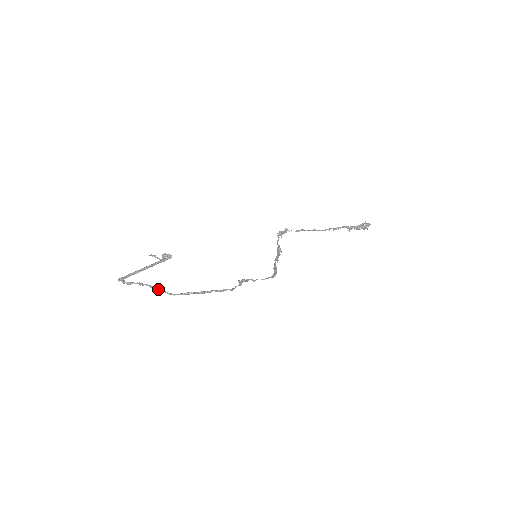
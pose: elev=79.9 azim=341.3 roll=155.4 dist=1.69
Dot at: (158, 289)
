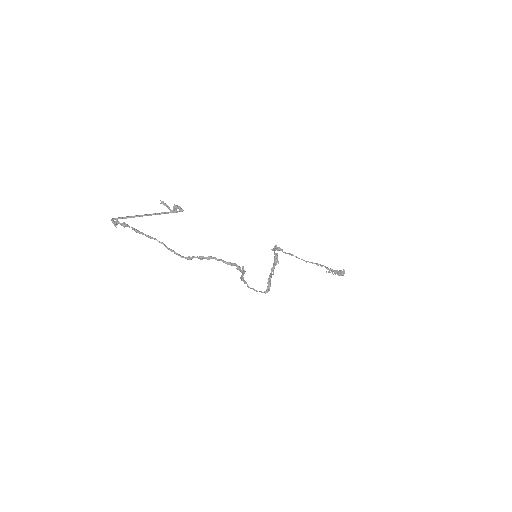
Dot at: occluded
